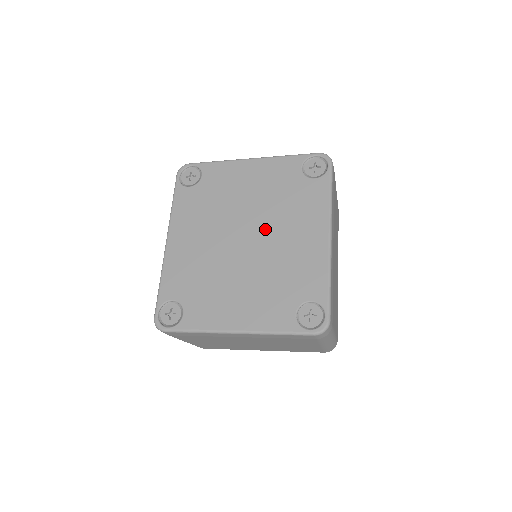
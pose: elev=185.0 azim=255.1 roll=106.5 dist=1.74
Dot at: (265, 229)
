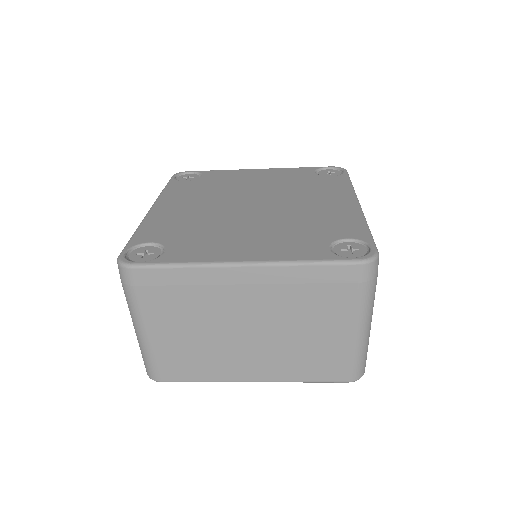
Dot at: (279, 199)
